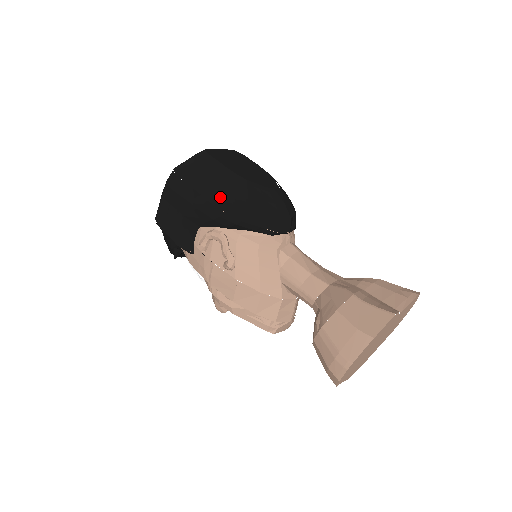
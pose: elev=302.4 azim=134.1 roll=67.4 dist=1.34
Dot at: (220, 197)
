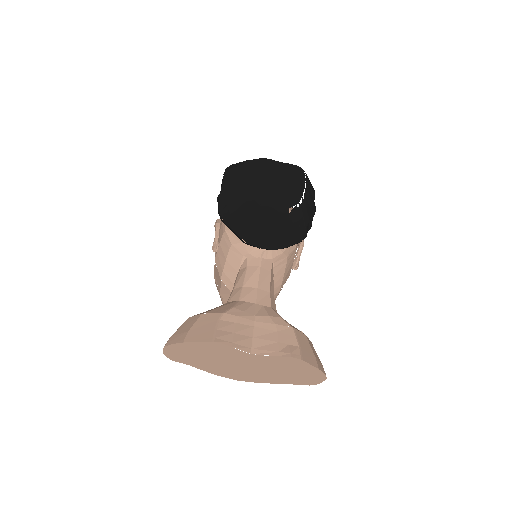
Dot at: (226, 197)
